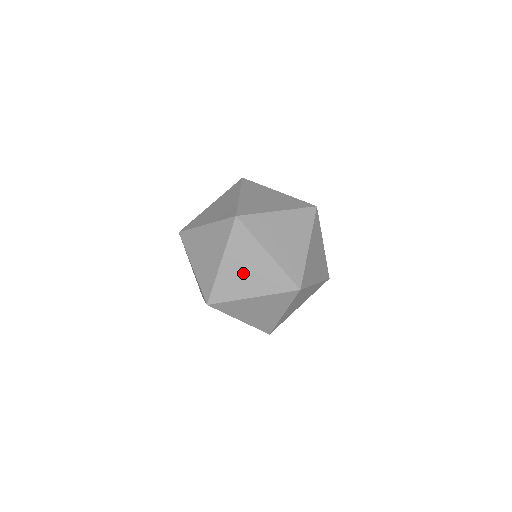
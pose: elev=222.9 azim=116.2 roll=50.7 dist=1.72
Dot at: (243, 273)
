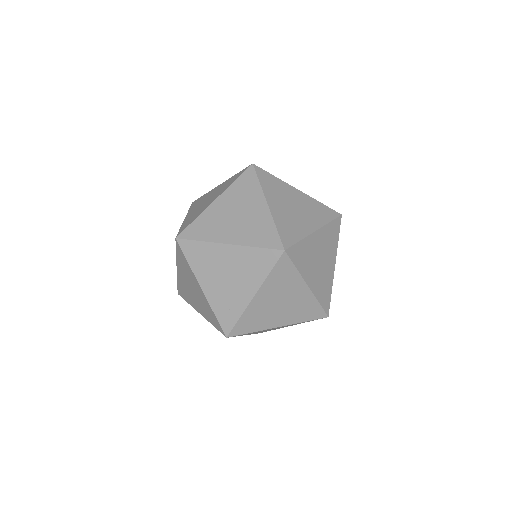
Dot at: (231, 216)
